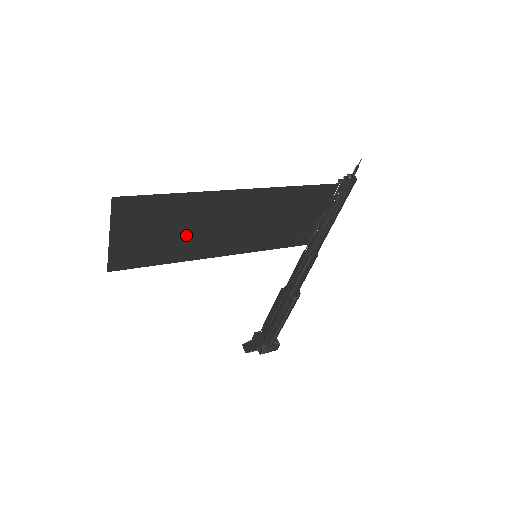
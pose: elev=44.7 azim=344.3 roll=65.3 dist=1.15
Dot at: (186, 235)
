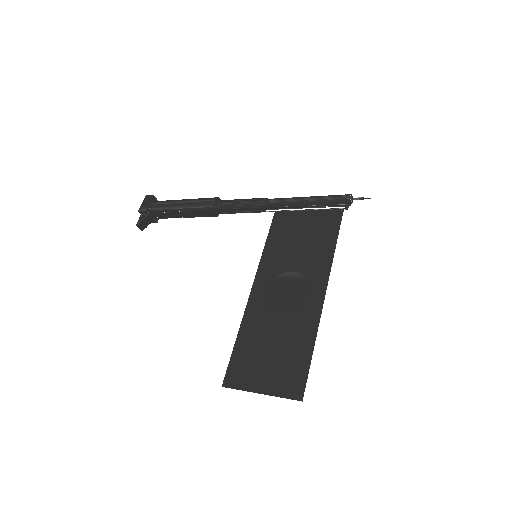
Dot at: (271, 327)
